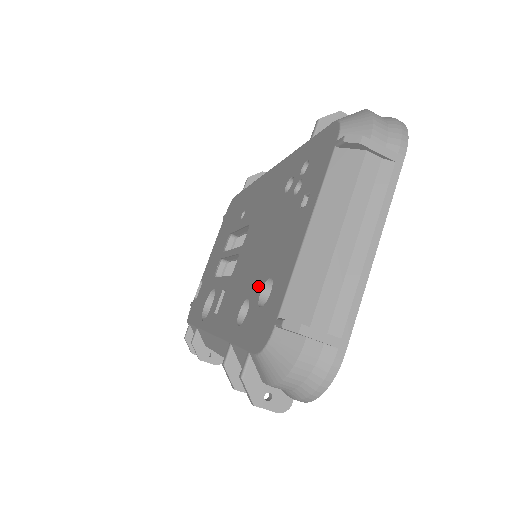
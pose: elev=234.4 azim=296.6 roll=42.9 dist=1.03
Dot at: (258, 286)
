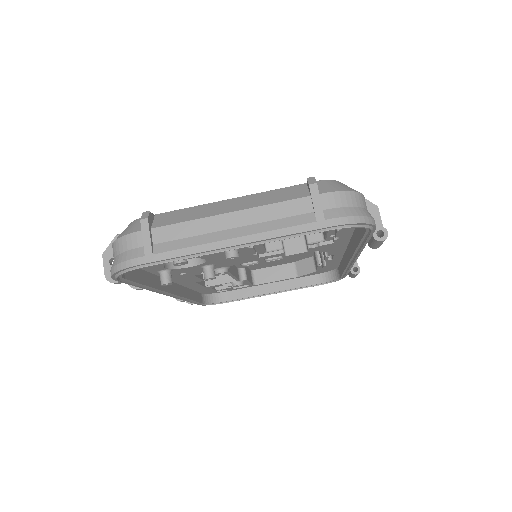
Dot at: occluded
